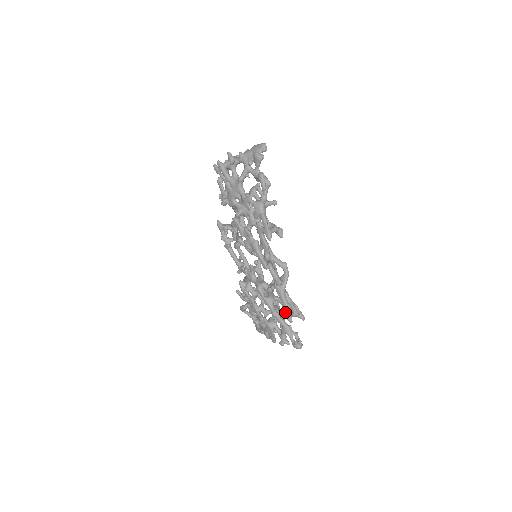
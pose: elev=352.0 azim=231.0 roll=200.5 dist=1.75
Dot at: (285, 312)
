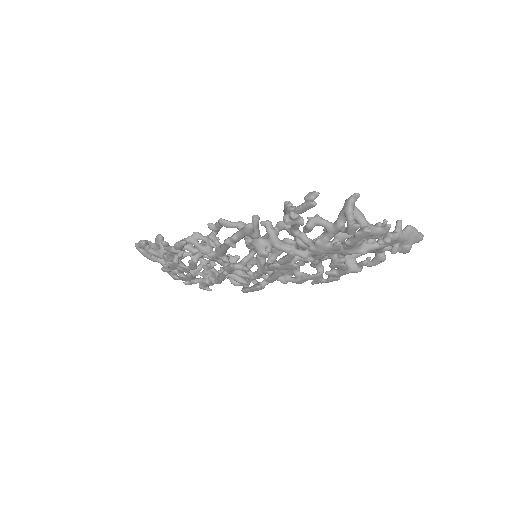
Dot at: occluded
